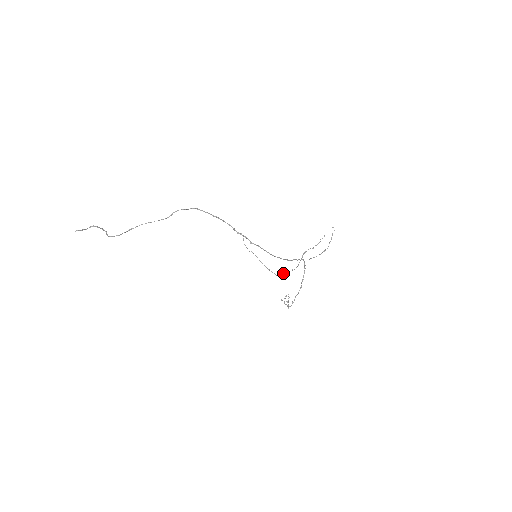
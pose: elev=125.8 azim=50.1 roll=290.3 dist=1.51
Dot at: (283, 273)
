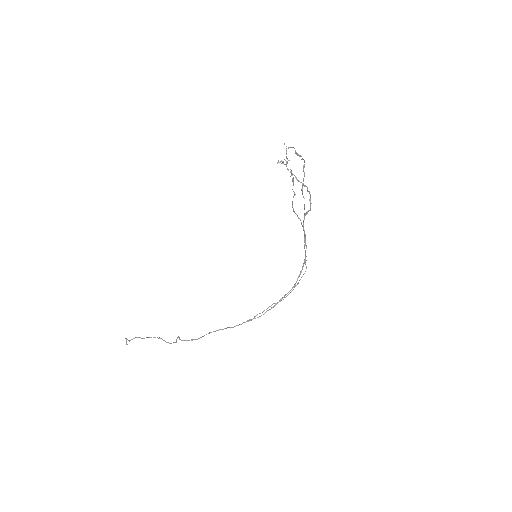
Dot at: occluded
